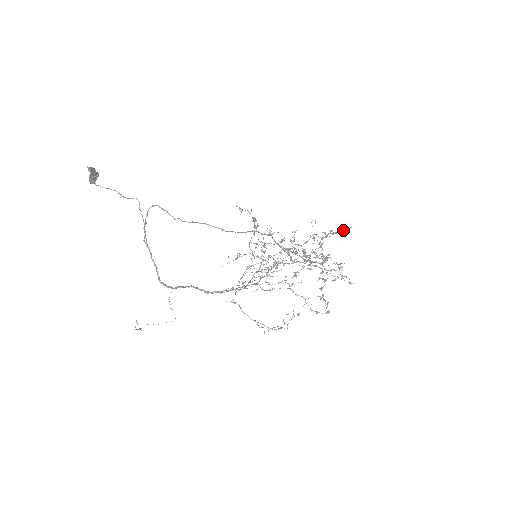
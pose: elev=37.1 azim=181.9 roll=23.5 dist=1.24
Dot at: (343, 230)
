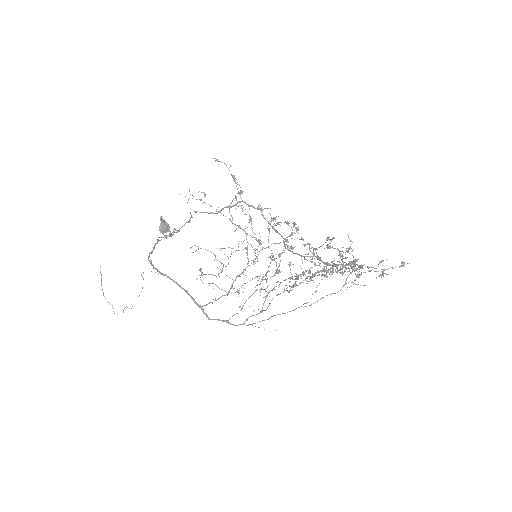
Dot at: occluded
